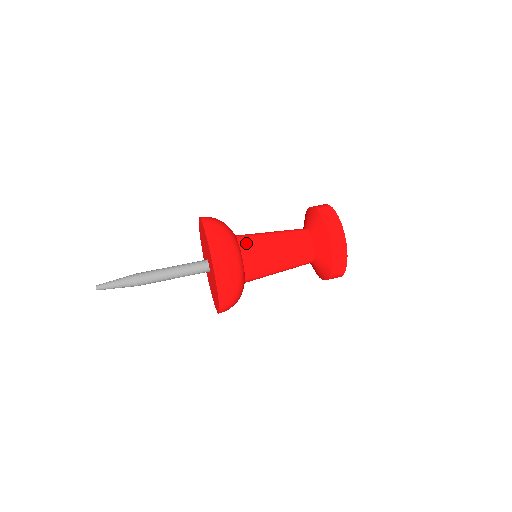
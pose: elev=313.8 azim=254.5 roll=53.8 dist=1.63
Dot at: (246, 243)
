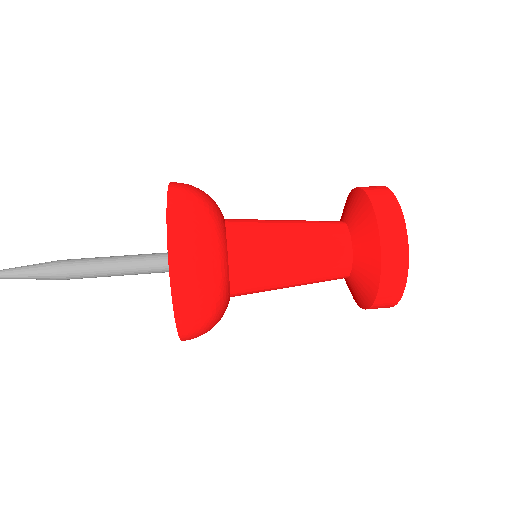
Dot at: (238, 226)
